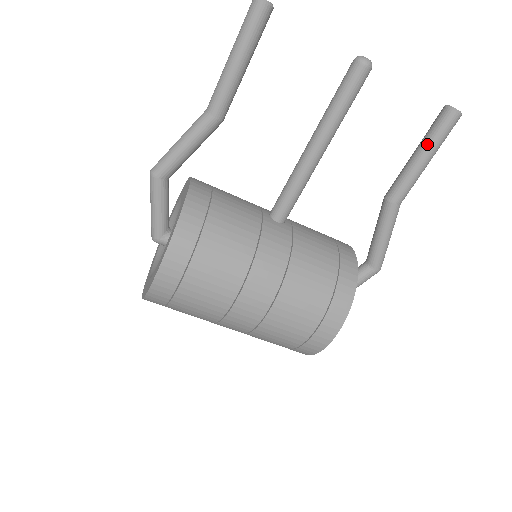
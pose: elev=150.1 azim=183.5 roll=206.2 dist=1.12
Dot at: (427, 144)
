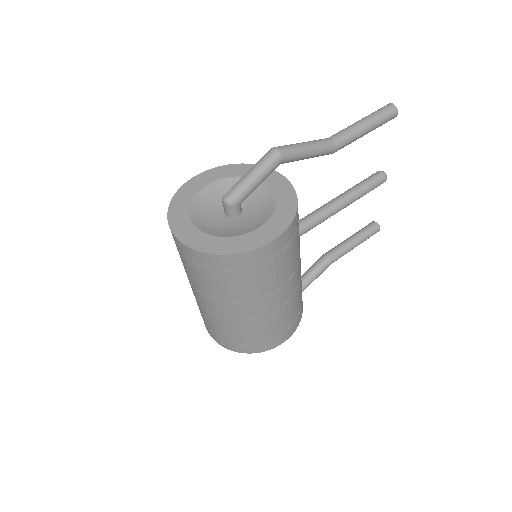
Dot at: (362, 237)
